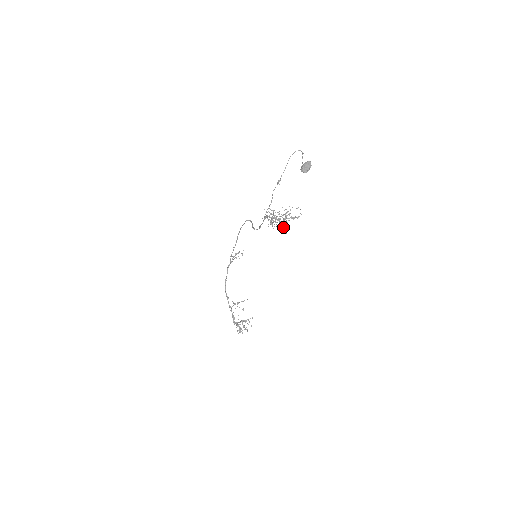
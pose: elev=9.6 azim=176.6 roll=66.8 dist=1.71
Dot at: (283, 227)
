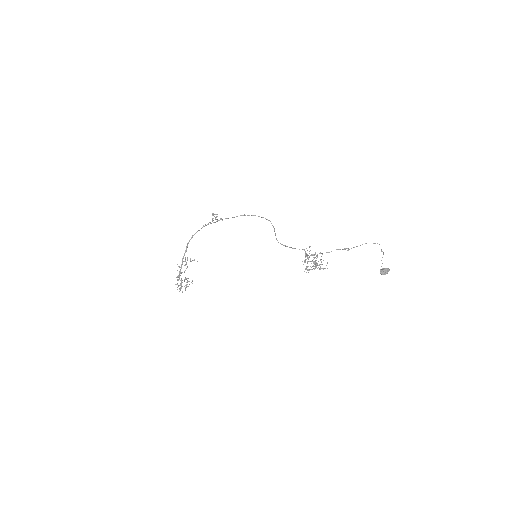
Dot at: occluded
